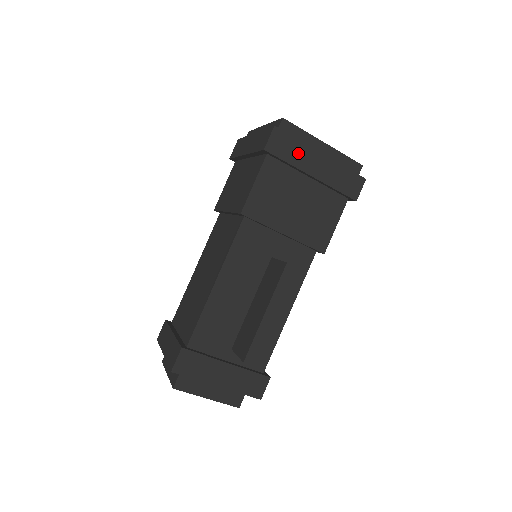
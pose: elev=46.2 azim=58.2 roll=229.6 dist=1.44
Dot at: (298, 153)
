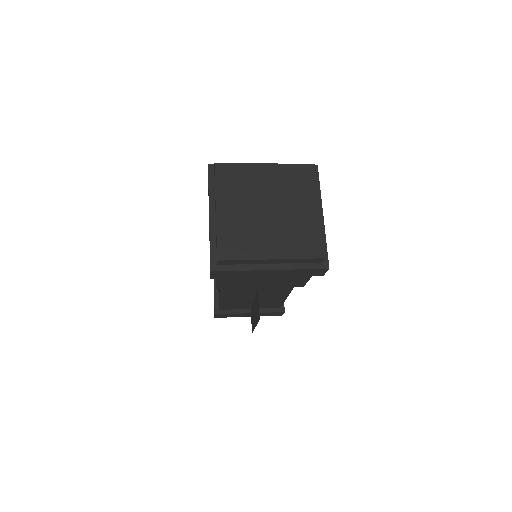
Dot at: (245, 274)
